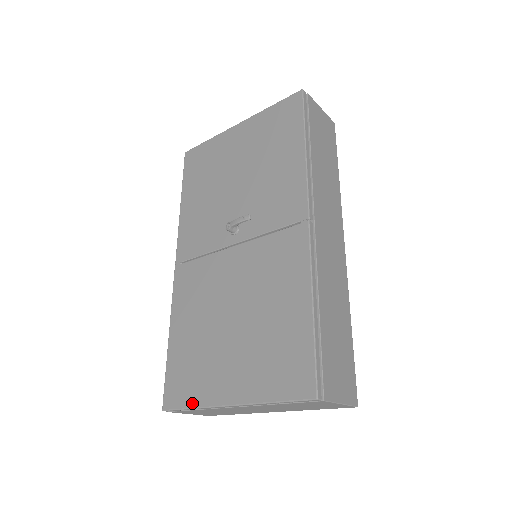
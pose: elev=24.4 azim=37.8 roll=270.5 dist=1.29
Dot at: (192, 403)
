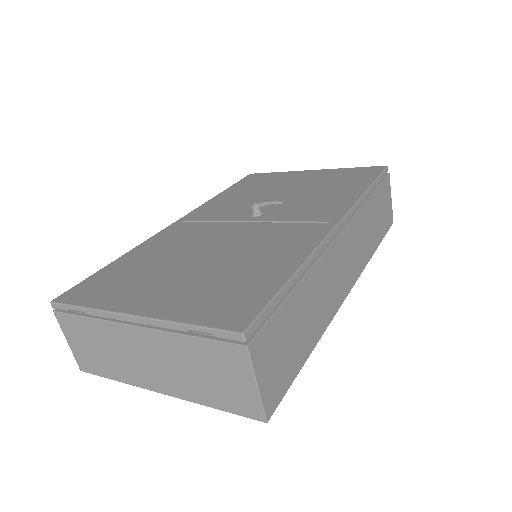
Dot at: (91, 303)
